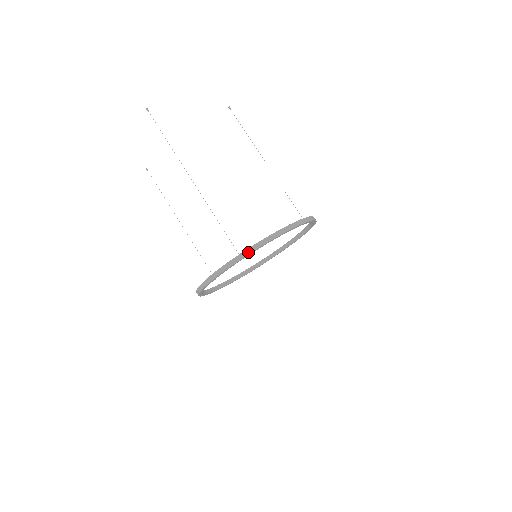
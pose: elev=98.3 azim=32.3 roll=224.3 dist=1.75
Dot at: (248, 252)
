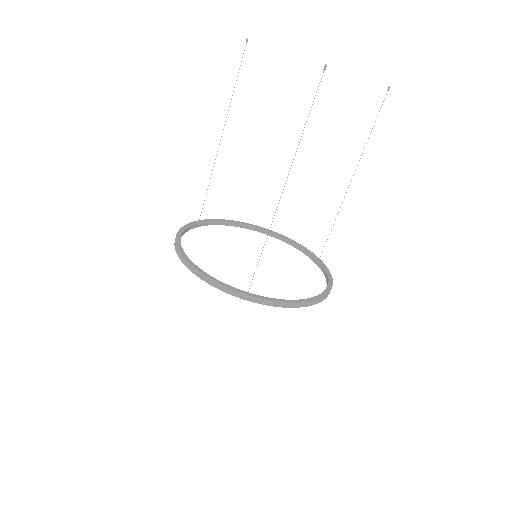
Dot at: (257, 301)
